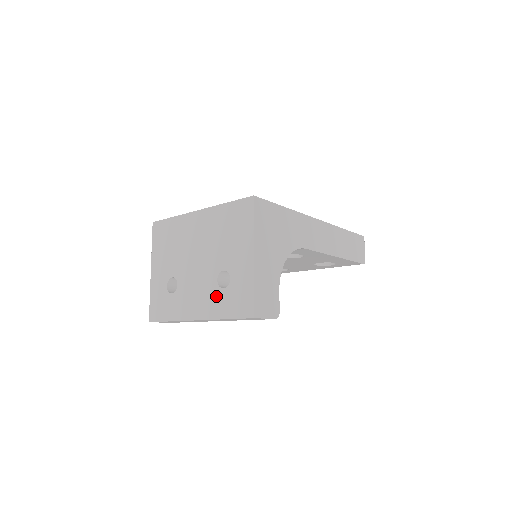
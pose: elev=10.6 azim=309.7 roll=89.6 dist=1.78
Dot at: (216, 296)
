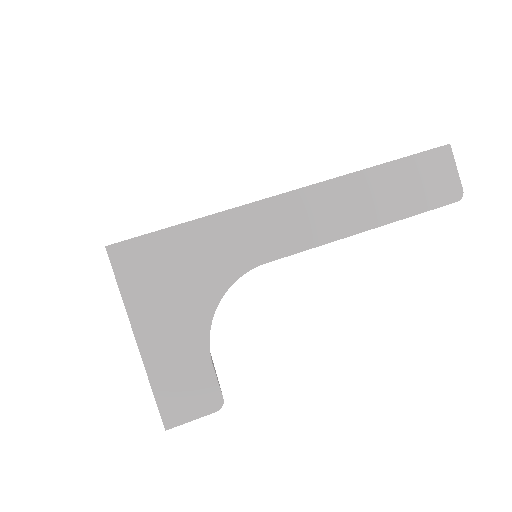
Dot at: occluded
